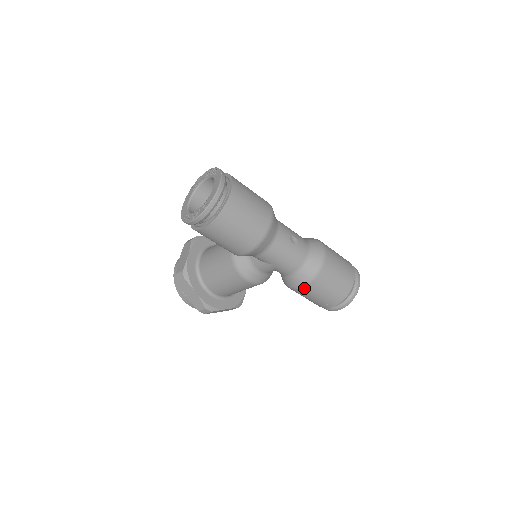
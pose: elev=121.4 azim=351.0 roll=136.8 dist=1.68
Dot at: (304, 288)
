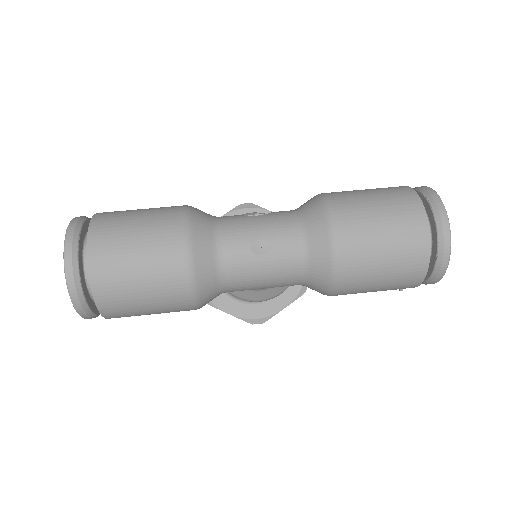
Dot at: (335, 295)
